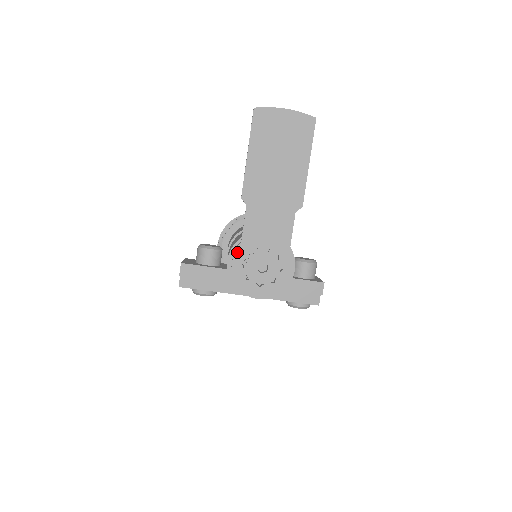
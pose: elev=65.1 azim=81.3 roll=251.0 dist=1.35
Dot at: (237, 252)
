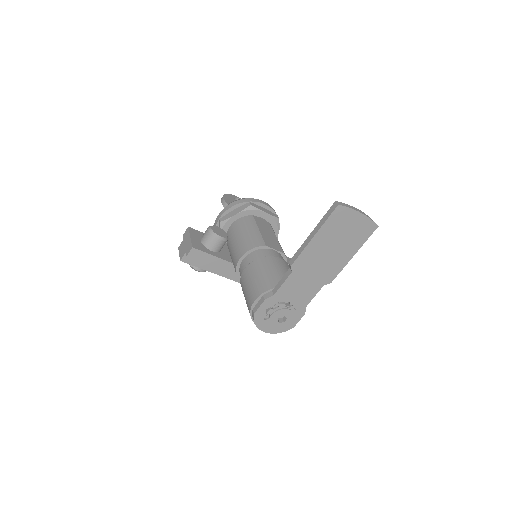
Dot at: (267, 301)
